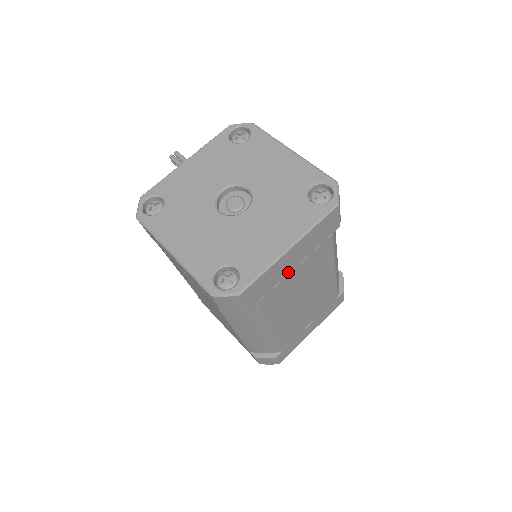
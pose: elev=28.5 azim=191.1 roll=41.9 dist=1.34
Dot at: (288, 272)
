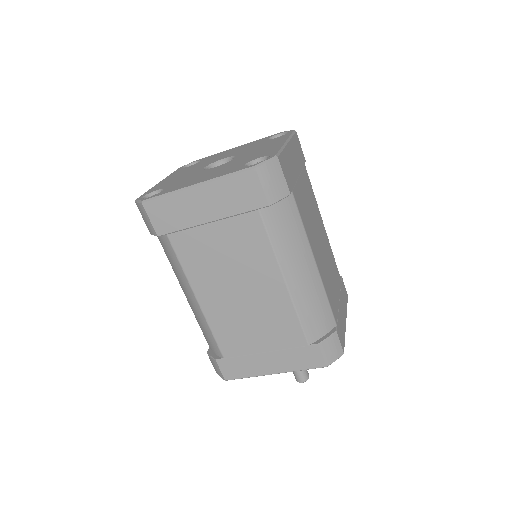
Dot at: (201, 221)
